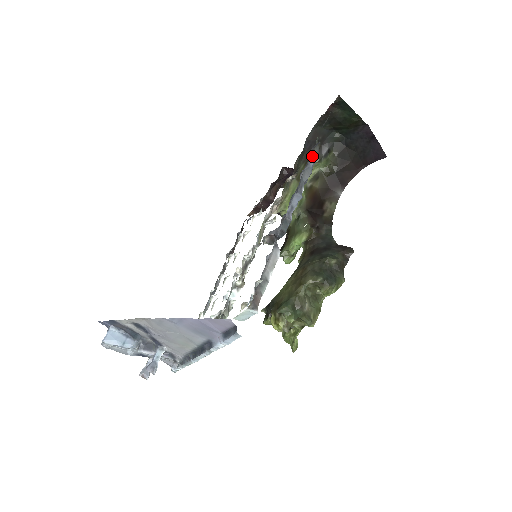
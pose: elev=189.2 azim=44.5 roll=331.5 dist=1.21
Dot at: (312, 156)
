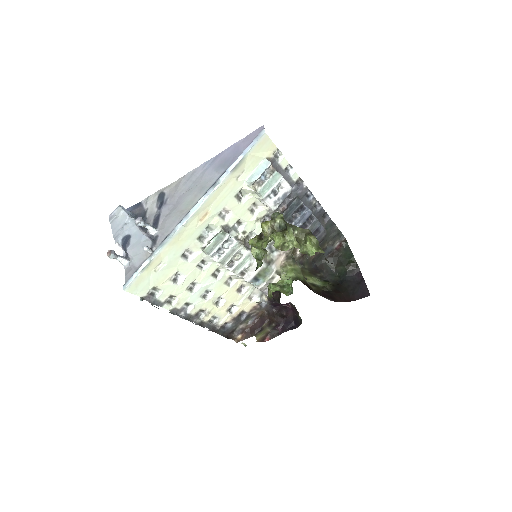
Dot at: (322, 225)
